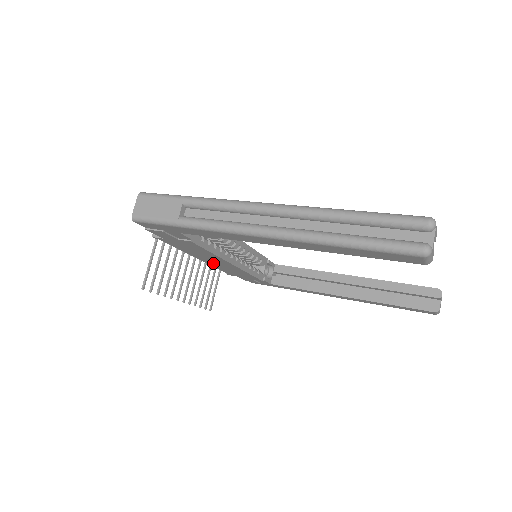
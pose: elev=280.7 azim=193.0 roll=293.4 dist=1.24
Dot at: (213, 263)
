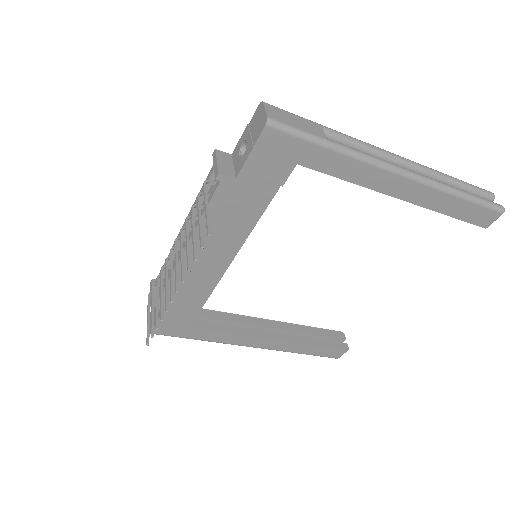
Dot at: (193, 263)
